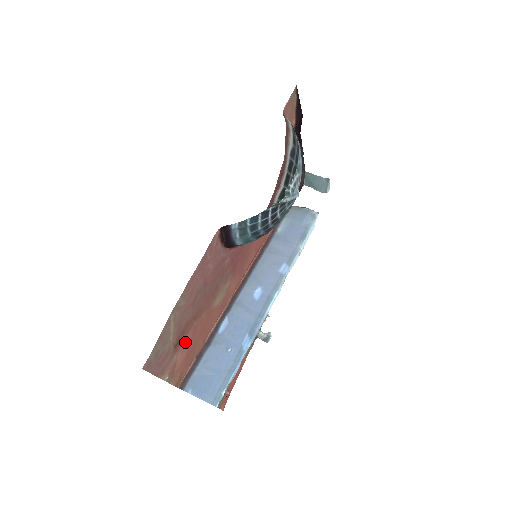
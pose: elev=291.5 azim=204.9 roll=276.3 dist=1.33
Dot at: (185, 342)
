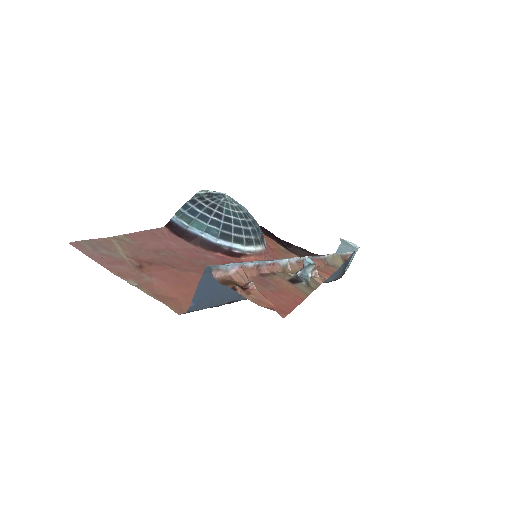
Dot at: (163, 276)
